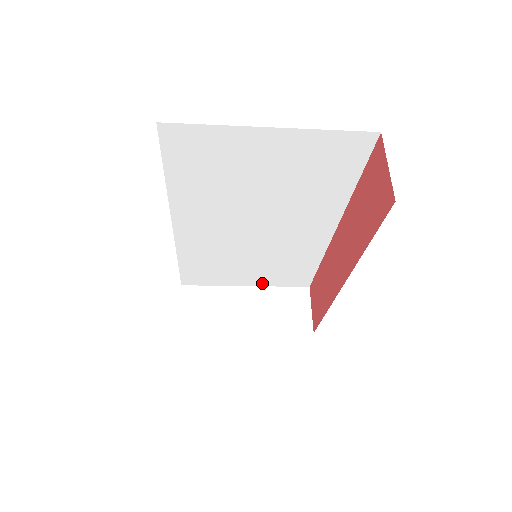
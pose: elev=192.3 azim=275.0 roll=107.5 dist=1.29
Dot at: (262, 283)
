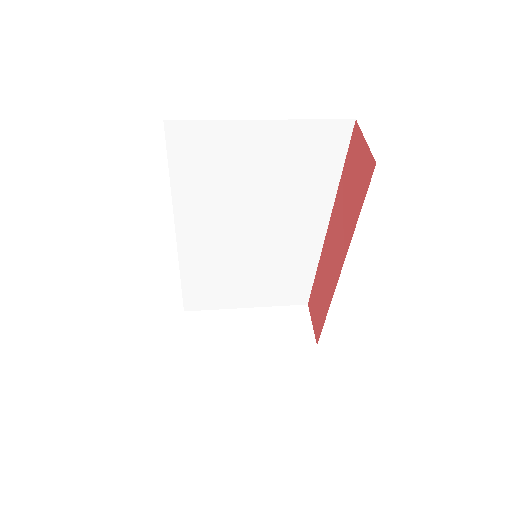
Dot at: (262, 303)
